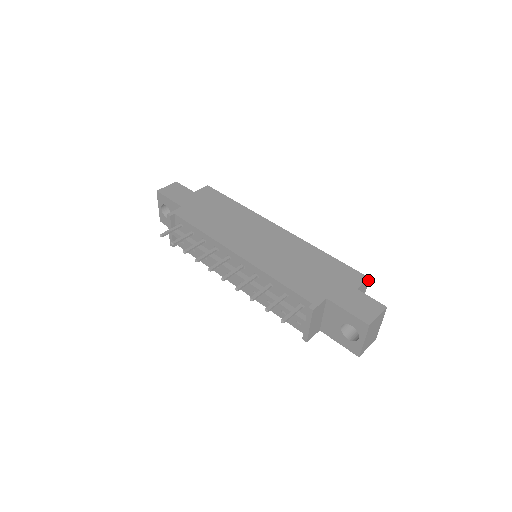
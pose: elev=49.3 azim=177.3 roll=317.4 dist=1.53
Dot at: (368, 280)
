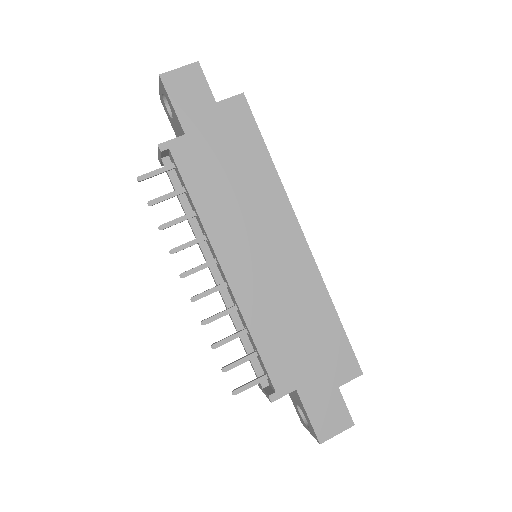
Dot at: (360, 373)
